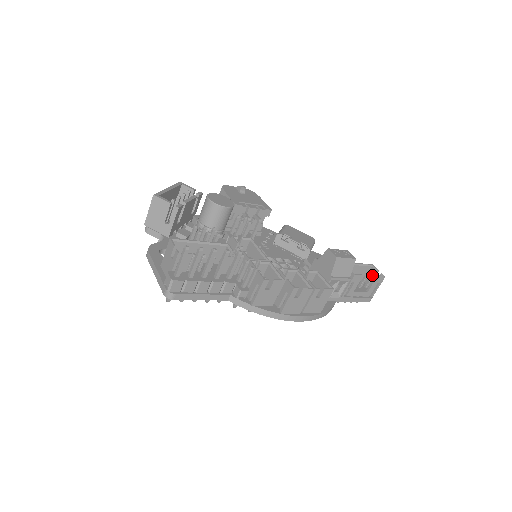
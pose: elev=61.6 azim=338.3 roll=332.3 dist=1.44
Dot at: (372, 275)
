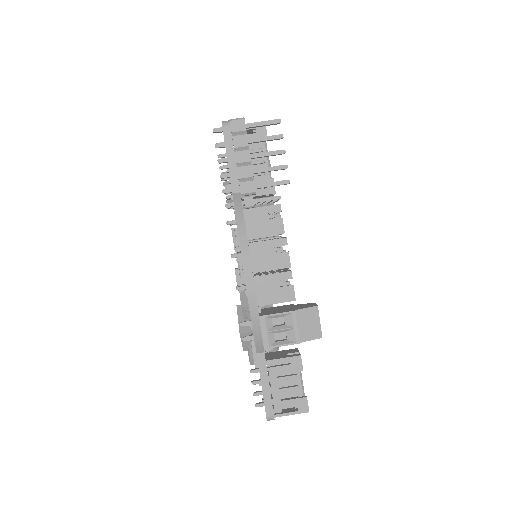
Dot at: occluded
